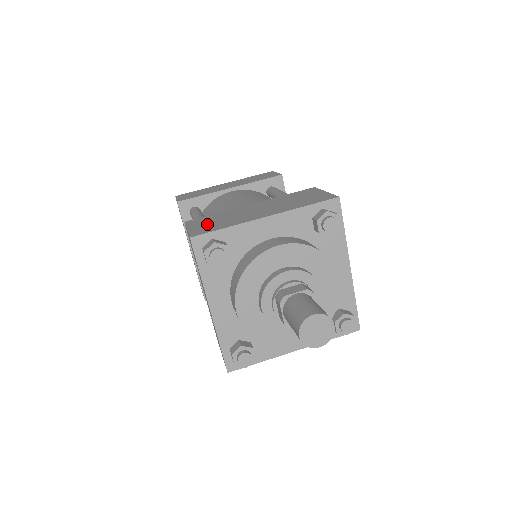
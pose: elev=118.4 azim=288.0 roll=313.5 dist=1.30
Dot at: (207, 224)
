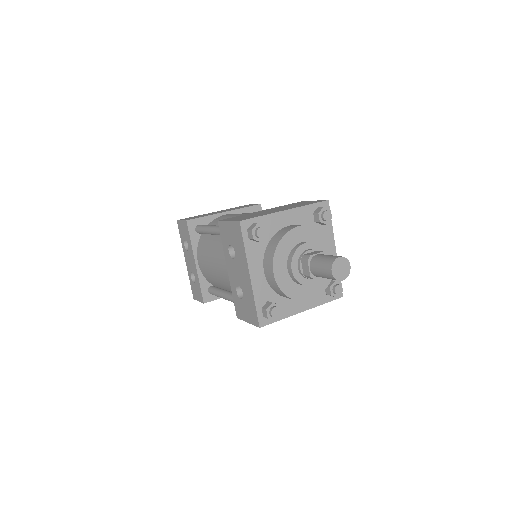
Dot at: (242, 217)
